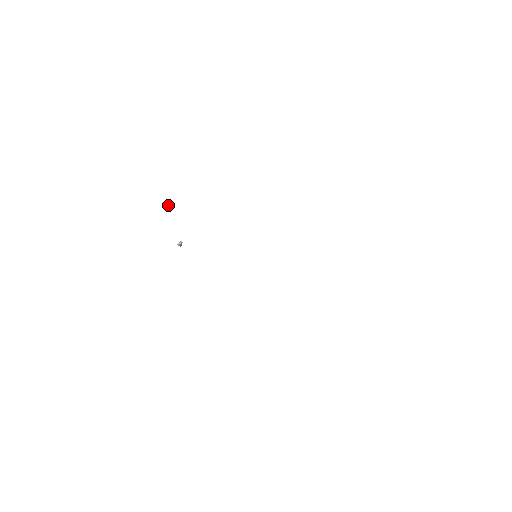
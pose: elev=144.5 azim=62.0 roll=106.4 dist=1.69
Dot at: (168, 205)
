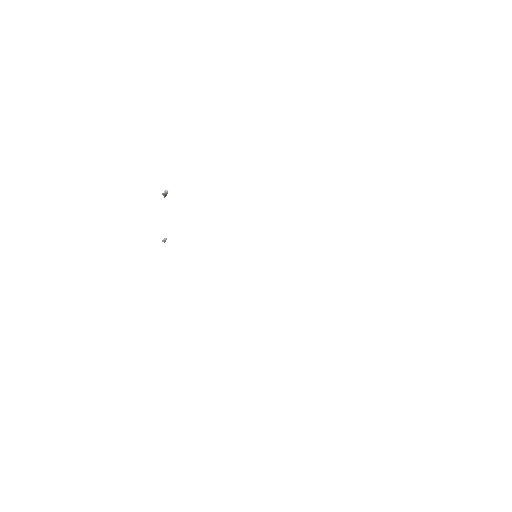
Dot at: (164, 193)
